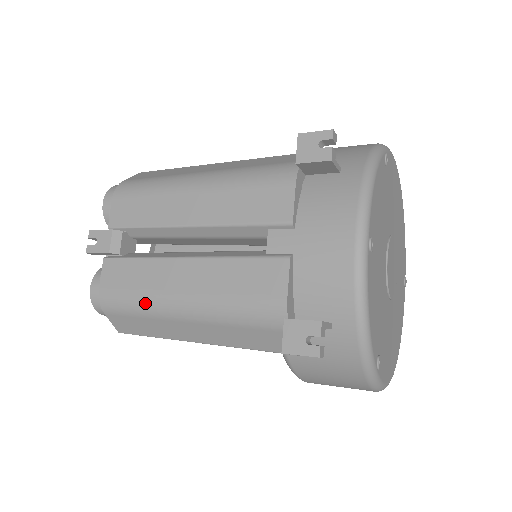
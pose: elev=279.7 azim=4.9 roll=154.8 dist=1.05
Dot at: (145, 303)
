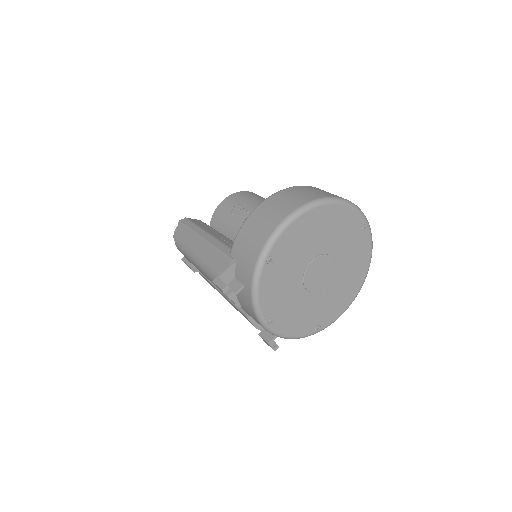
Dot at: occluded
